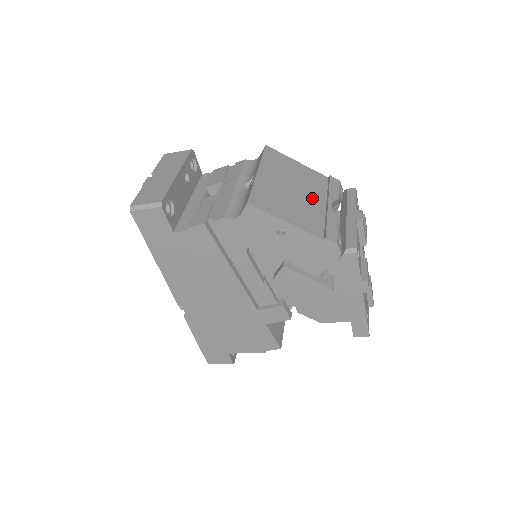
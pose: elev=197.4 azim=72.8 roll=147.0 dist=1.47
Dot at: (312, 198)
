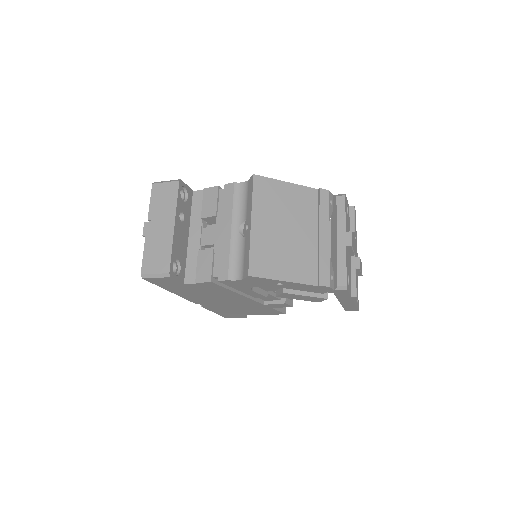
Dot at: (304, 232)
